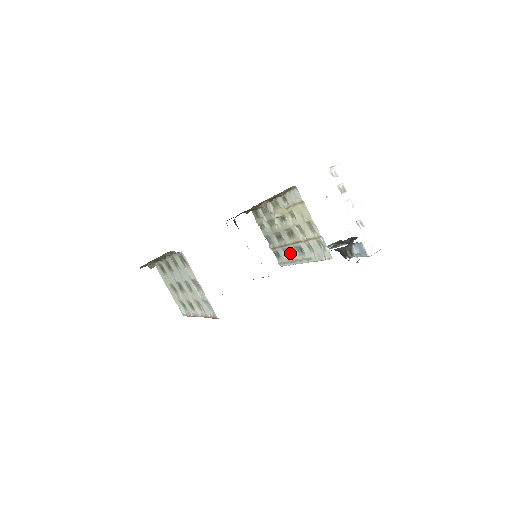
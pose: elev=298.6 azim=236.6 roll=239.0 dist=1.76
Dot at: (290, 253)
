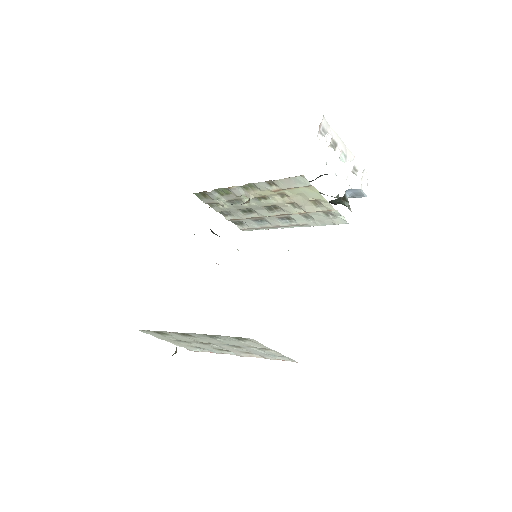
Dot at: (265, 221)
